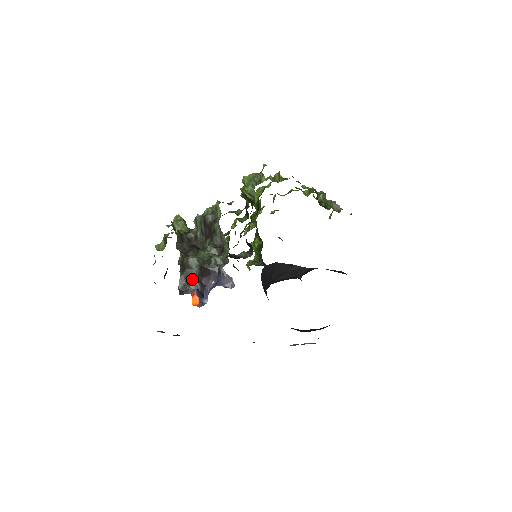
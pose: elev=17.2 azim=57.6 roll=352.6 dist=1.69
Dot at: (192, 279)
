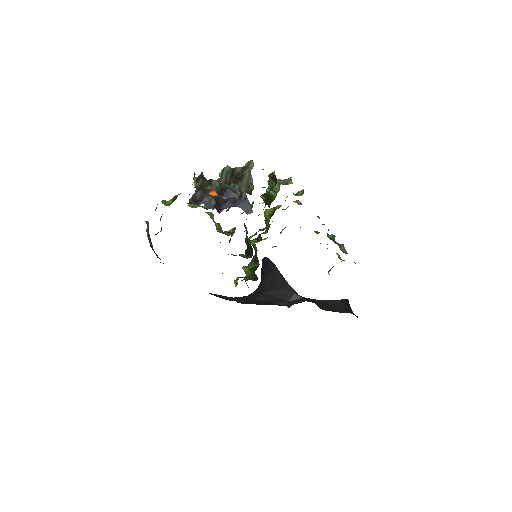
Dot at: (208, 196)
